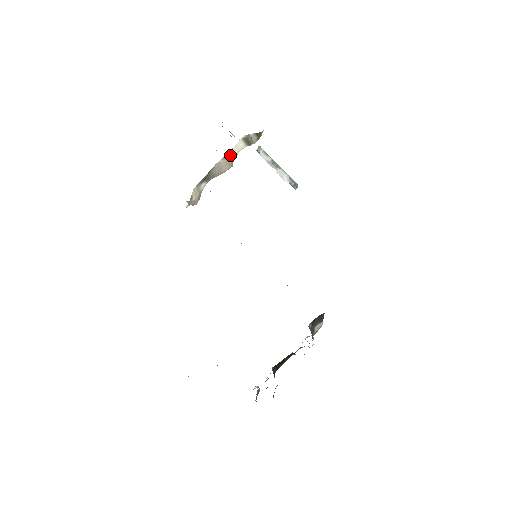
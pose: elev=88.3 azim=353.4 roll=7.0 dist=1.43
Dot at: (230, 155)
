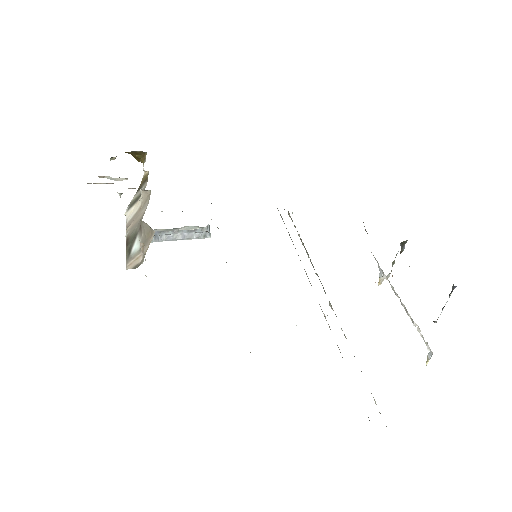
Dot at: (132, 218)
